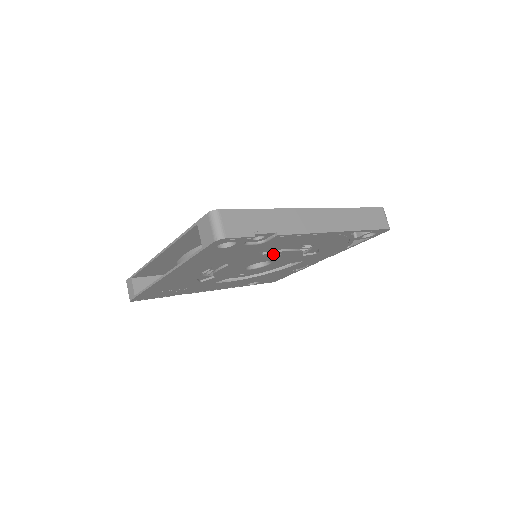
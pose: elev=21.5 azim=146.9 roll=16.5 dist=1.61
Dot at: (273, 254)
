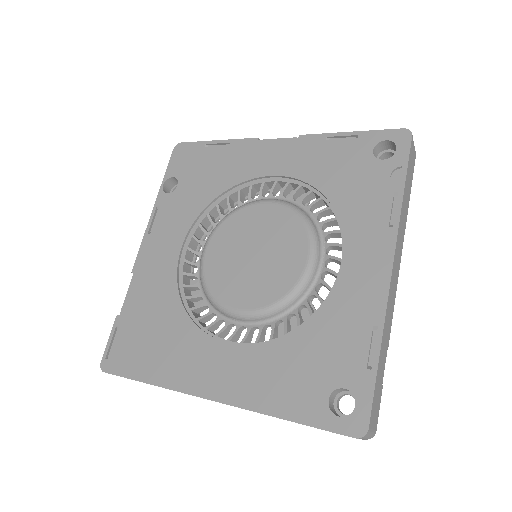
Dot at: occluded
